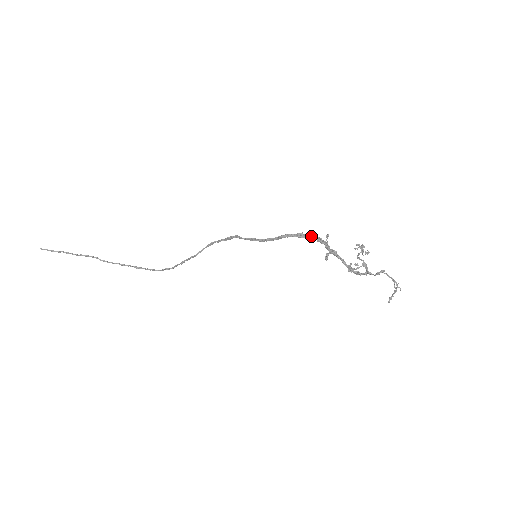
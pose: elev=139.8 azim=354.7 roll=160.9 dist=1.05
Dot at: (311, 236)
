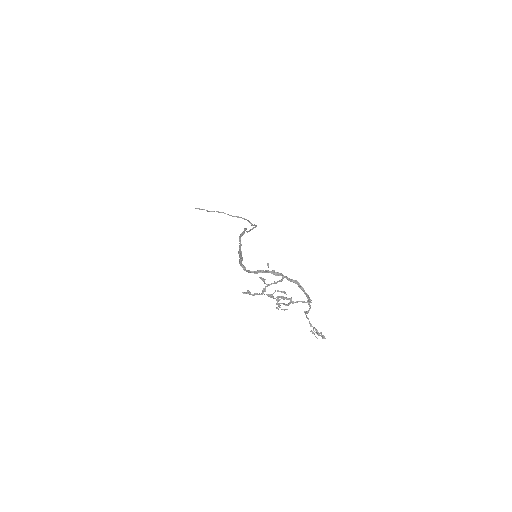
Dot at: (247, 271)
